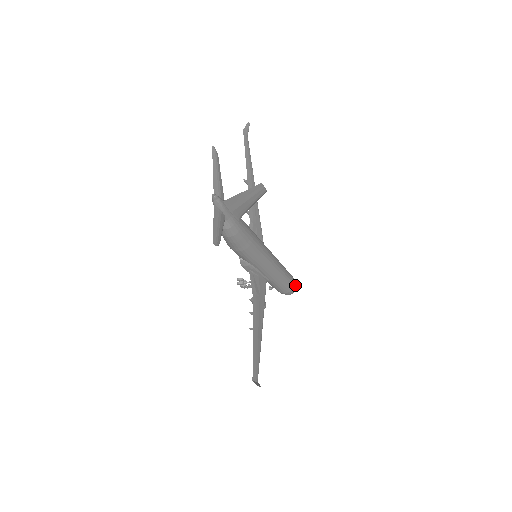
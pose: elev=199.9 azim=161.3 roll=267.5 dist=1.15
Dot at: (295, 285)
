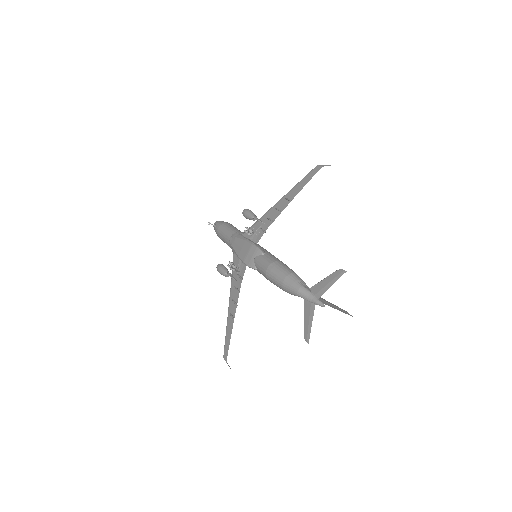
Dot at: occluded
